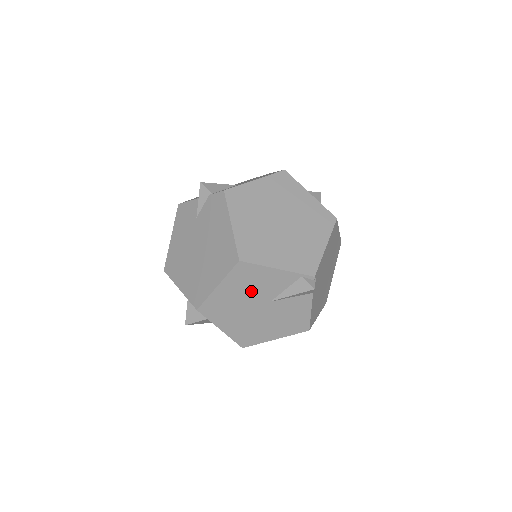
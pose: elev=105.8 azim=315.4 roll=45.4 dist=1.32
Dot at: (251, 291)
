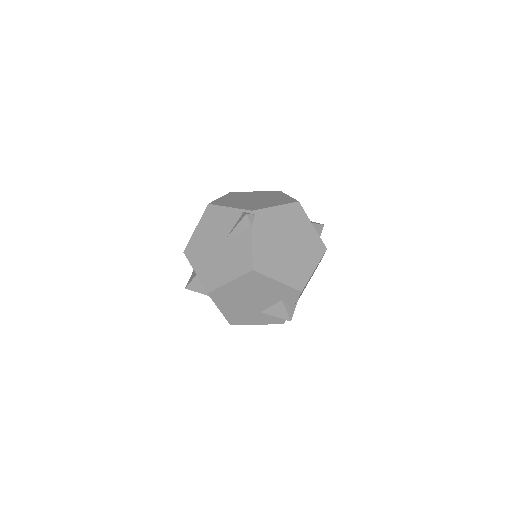
Dot at: (214, 230)
